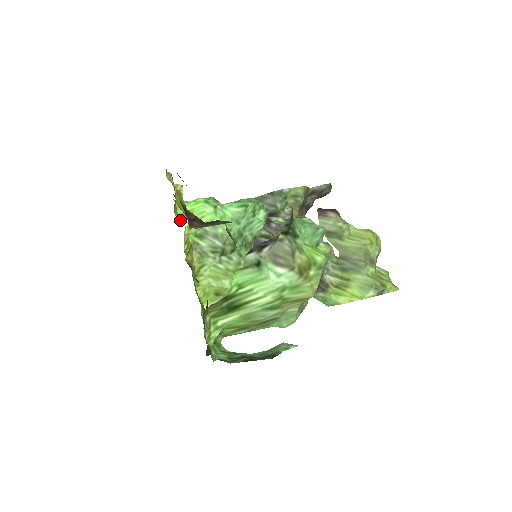
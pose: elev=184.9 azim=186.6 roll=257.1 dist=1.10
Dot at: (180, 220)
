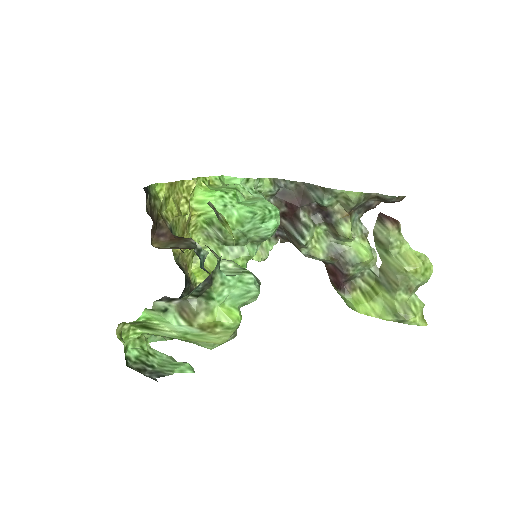
Dot at: (190, 207)
